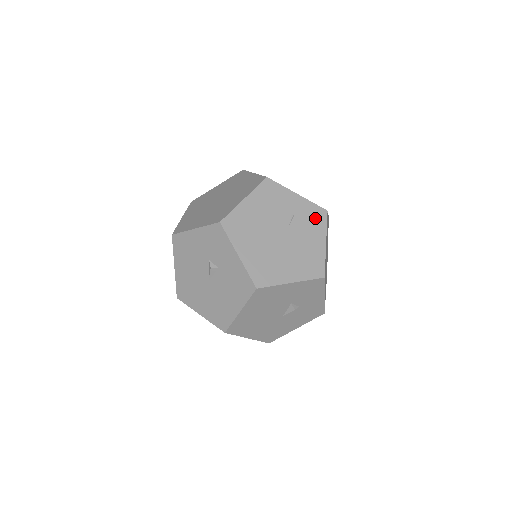
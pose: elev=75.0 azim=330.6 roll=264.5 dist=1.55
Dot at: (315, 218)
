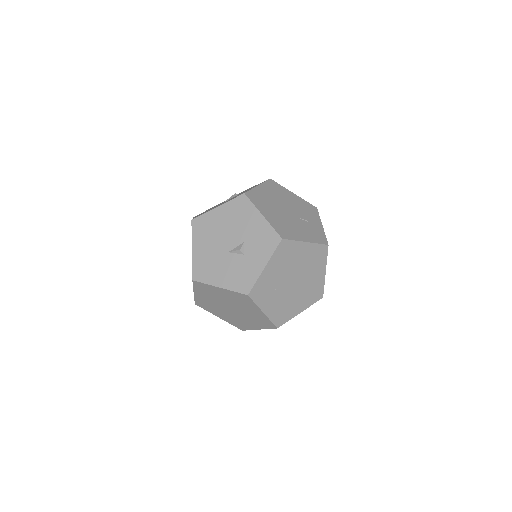
Dot at: (317, 236)
